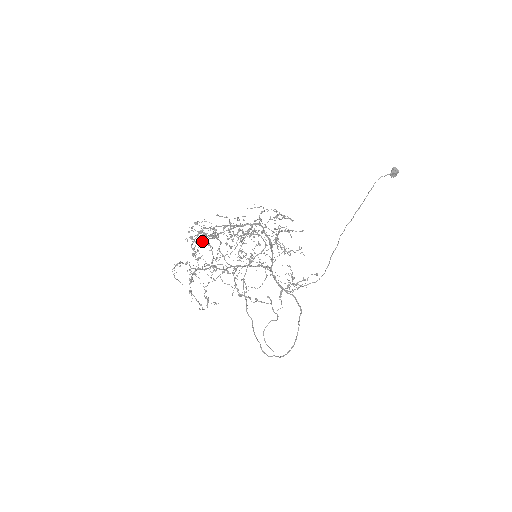
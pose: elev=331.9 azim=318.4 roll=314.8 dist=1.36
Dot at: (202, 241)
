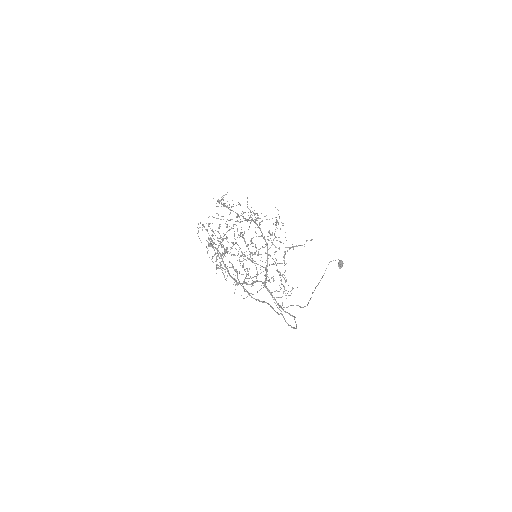
Dot at: (221, 216)
